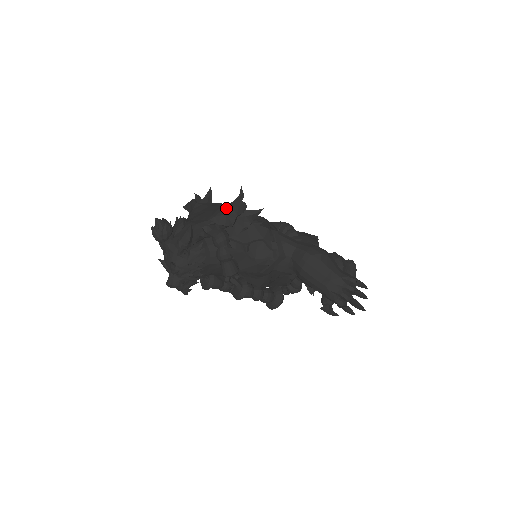
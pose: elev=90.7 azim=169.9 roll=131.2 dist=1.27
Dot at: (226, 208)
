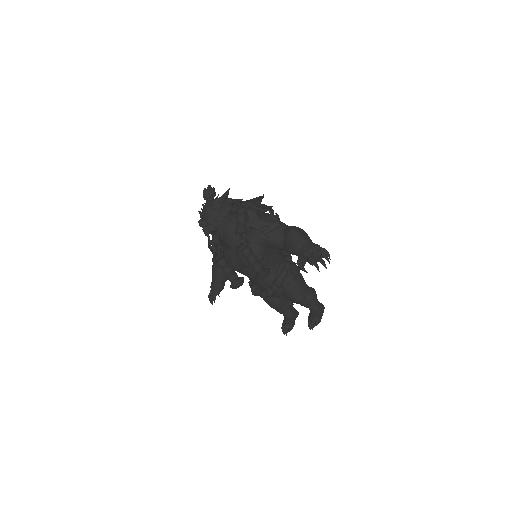
Dot at: (250, 199)
